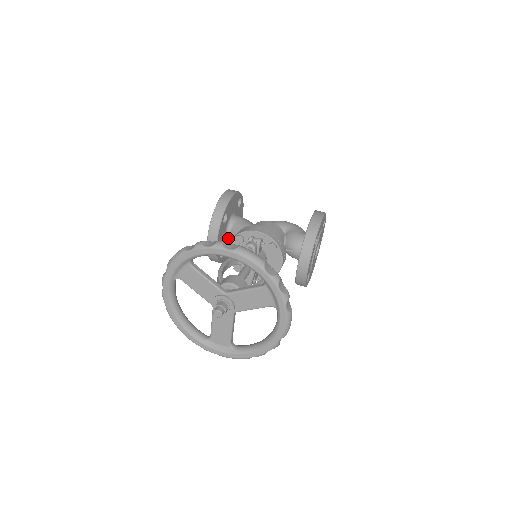
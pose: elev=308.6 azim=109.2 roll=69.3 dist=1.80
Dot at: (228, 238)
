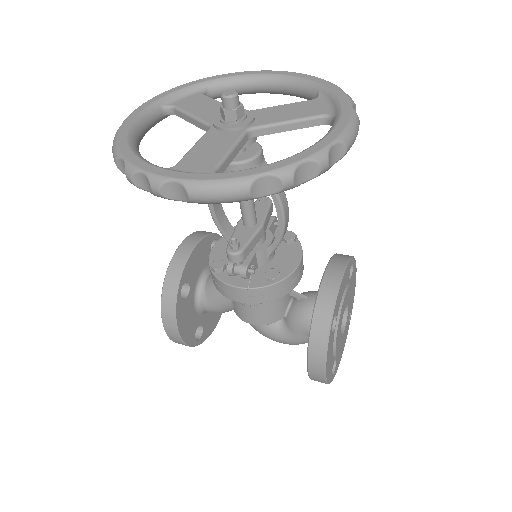
Dot at: (202, 283)
